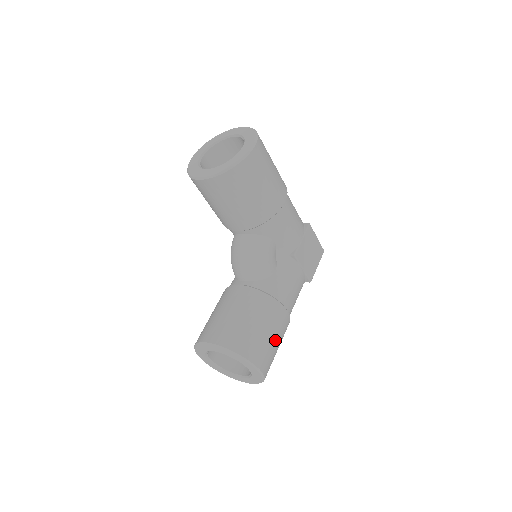
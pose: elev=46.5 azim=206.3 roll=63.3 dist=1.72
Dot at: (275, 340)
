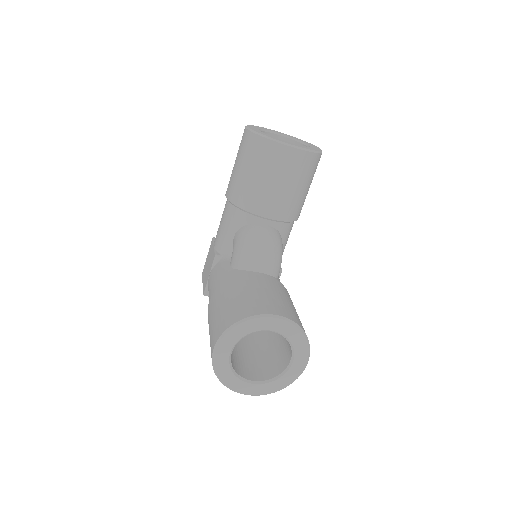
Dot at: occluded
